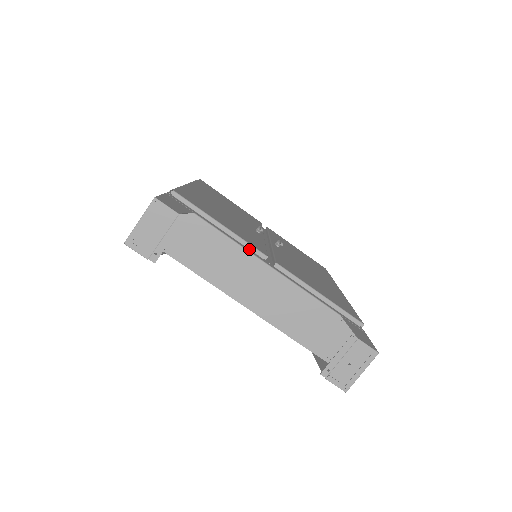
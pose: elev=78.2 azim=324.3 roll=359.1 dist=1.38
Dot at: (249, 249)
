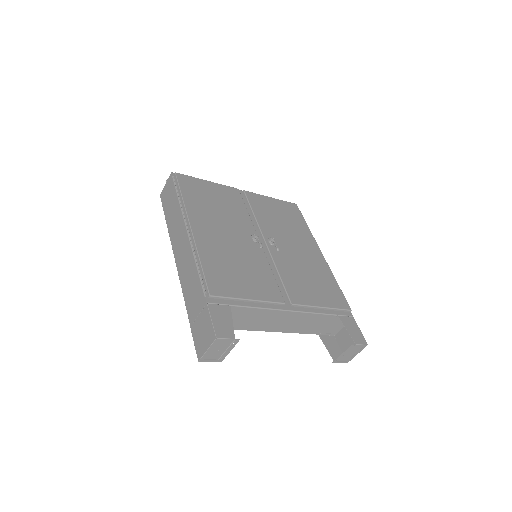
Dot at: (271, 304)
